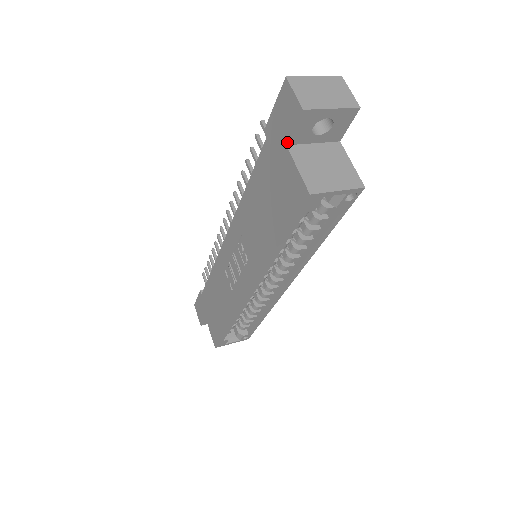
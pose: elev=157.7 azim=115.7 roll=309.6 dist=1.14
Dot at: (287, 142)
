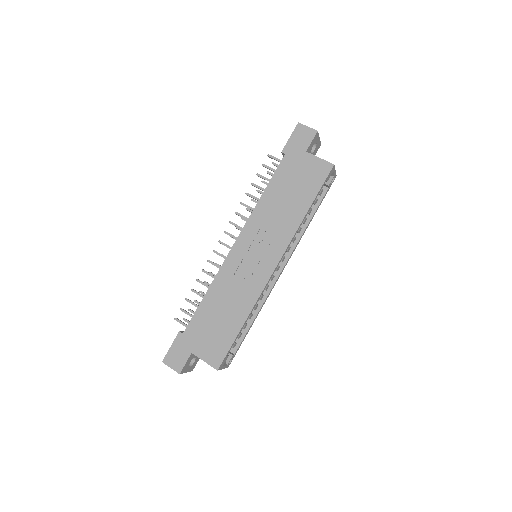
Dot at: (307, 150)
